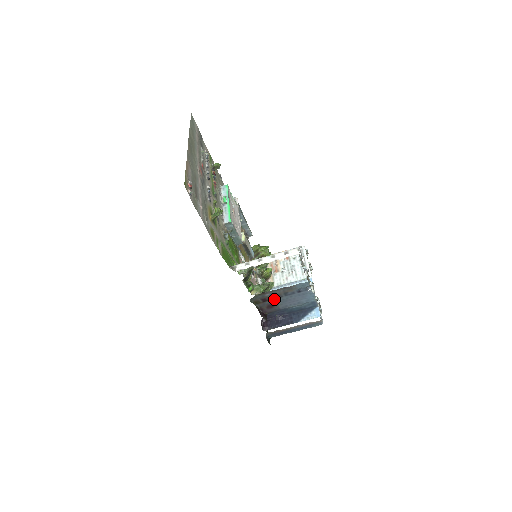
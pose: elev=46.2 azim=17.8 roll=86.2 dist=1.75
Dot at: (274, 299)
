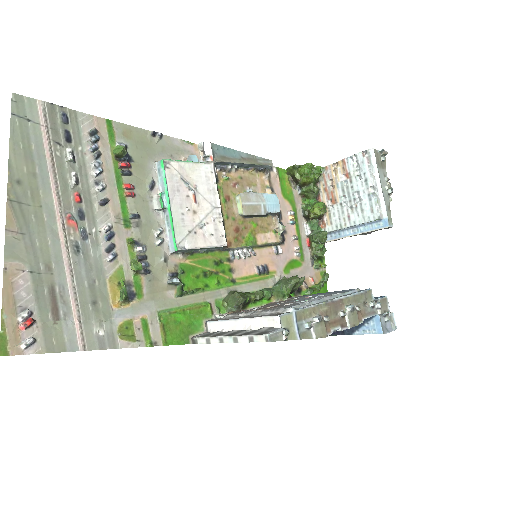
Dot at: occluded
